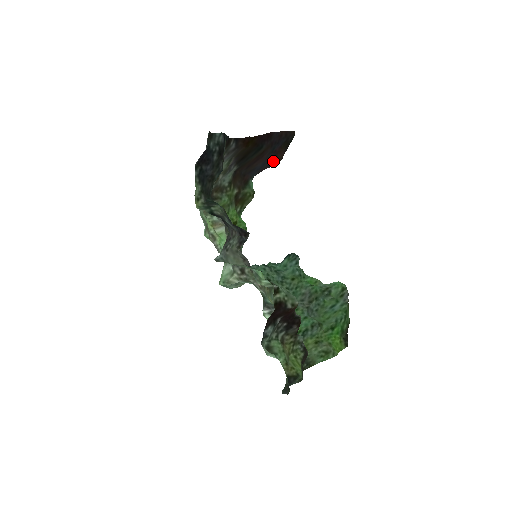
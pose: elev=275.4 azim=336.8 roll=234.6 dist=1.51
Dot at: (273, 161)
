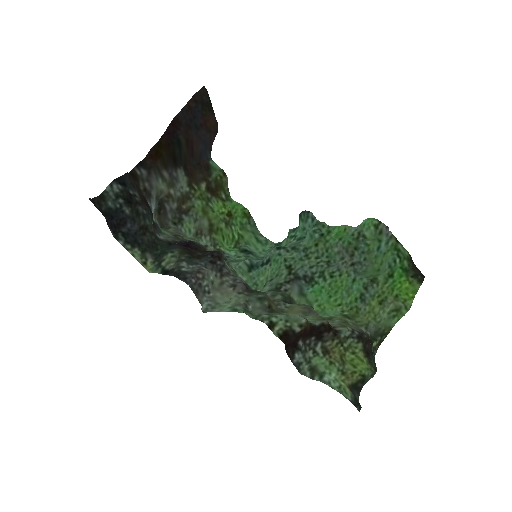
Dot at: (210, 133)
